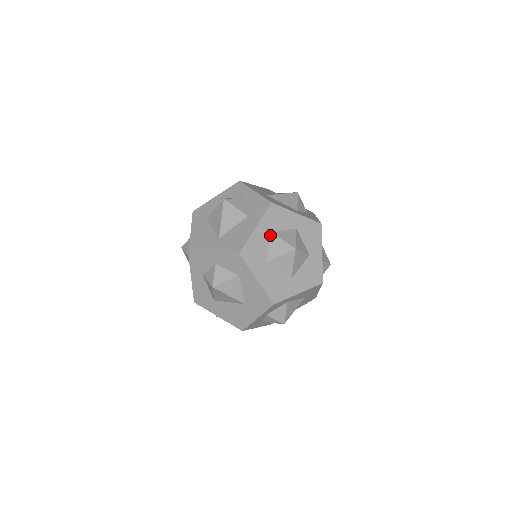
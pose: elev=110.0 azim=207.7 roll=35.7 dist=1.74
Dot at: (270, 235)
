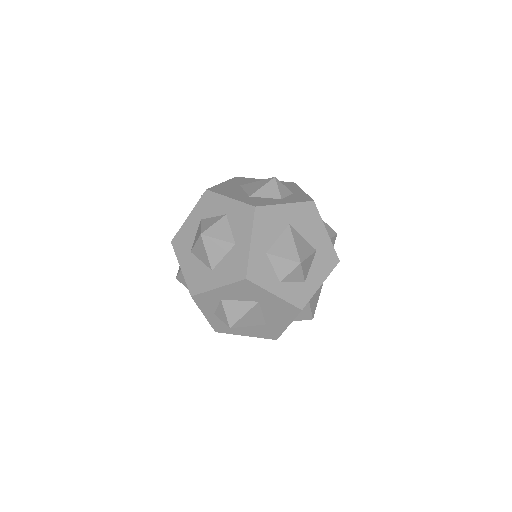
Dot at: occluded
